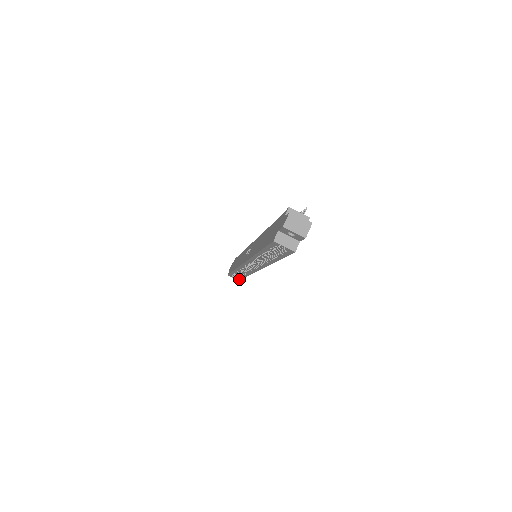
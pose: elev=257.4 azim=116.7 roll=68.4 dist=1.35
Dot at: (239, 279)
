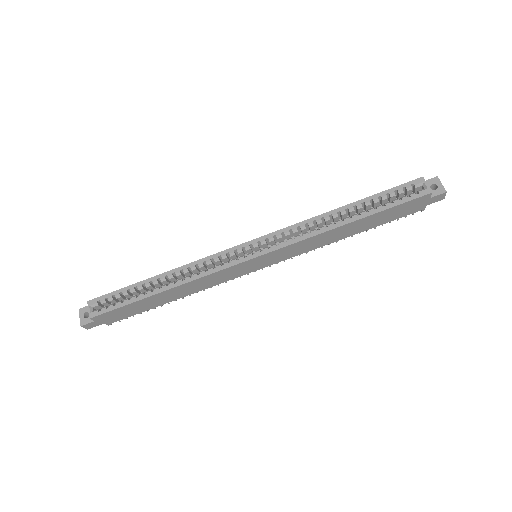
Dot at: (109, 310)
